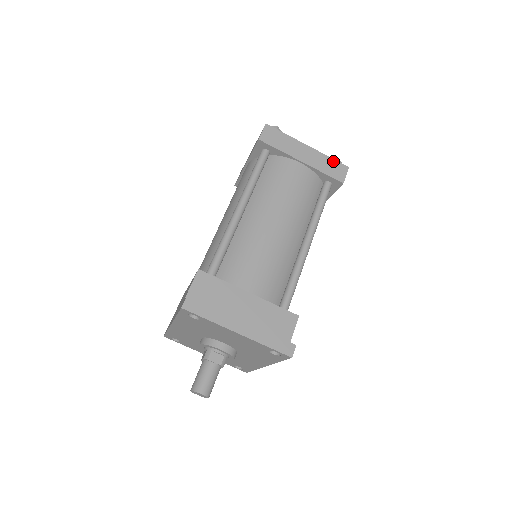
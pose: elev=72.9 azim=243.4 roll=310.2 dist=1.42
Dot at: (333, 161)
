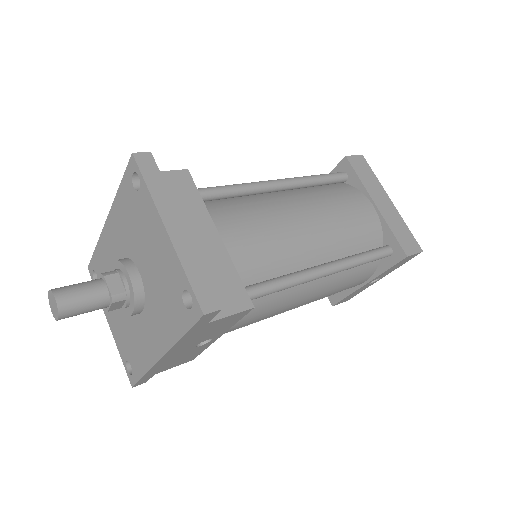
Dot at: (409, 233)
